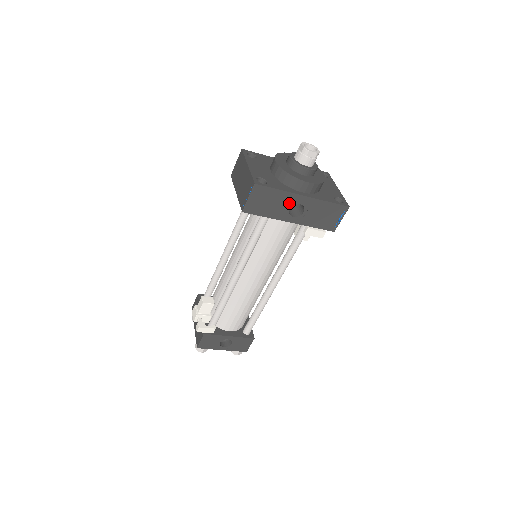
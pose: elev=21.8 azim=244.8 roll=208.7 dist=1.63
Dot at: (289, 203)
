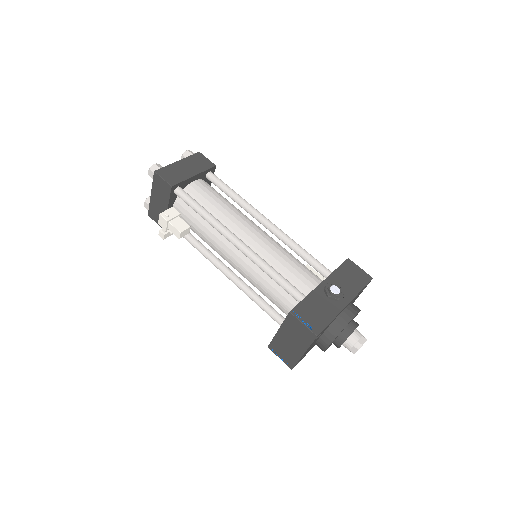
Dot at: occluded
